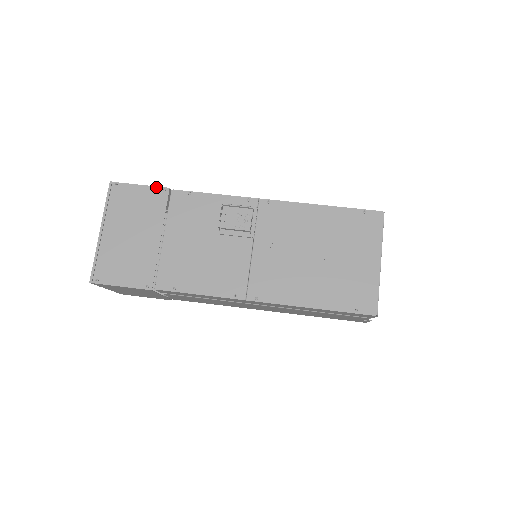
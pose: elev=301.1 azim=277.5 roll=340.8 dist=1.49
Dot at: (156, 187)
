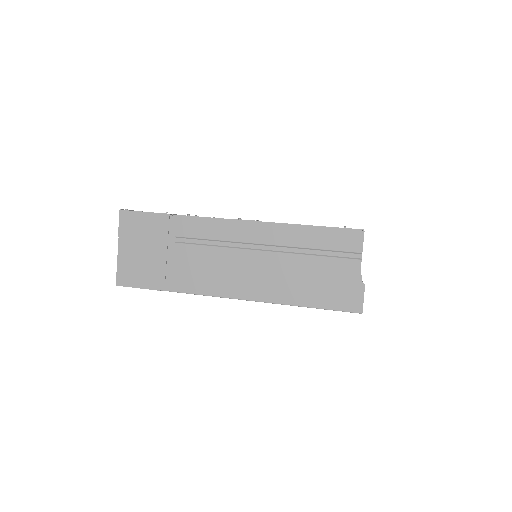
Dot at: occluded
